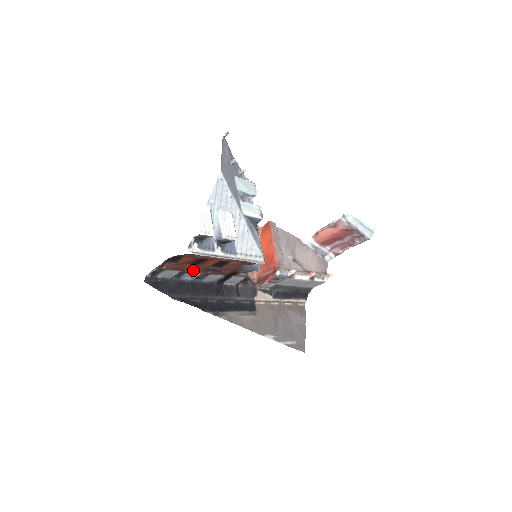
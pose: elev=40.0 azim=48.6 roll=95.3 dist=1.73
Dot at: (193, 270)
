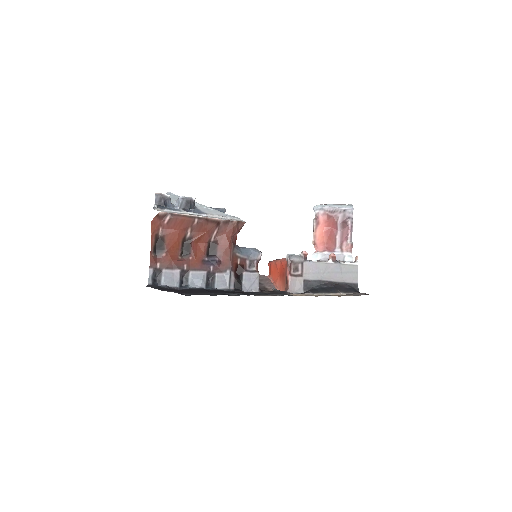
Dot at: (191, 267)
